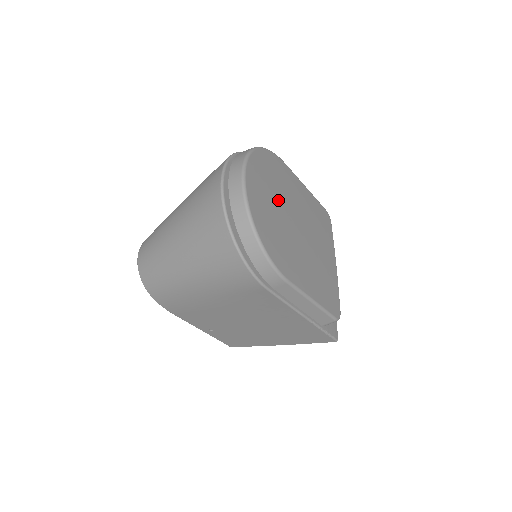
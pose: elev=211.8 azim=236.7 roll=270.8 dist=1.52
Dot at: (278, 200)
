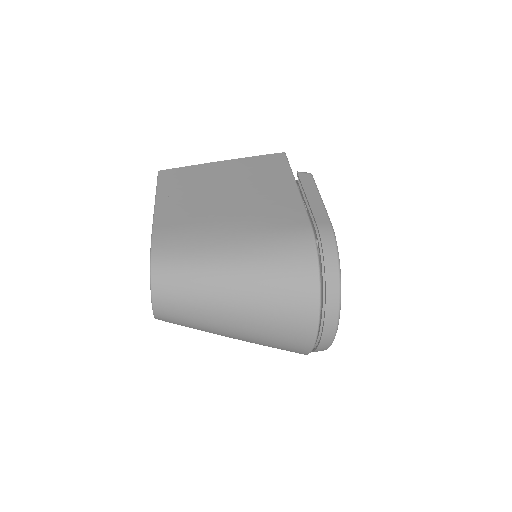
Dot at: occluded
